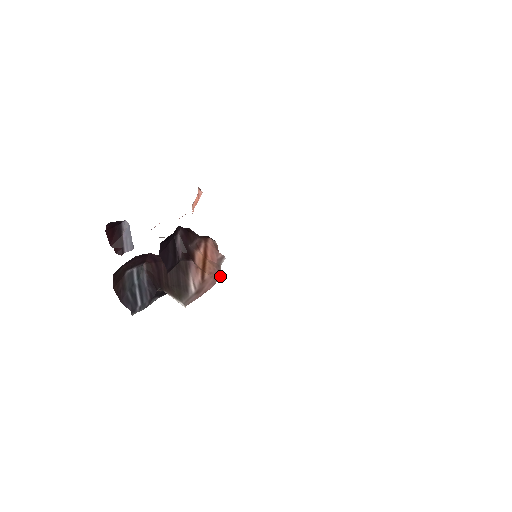
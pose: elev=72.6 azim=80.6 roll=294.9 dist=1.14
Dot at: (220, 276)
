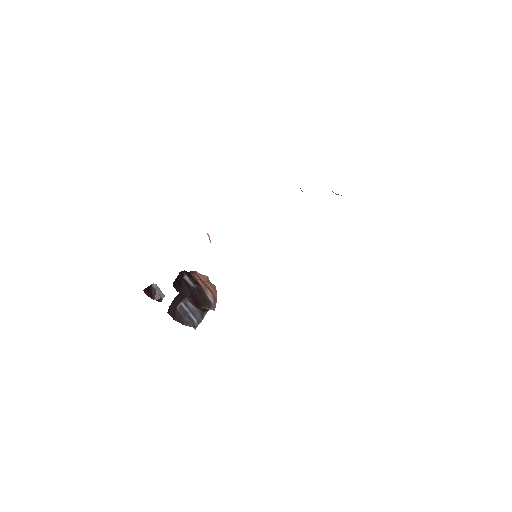
Dot at: (215, 287)
